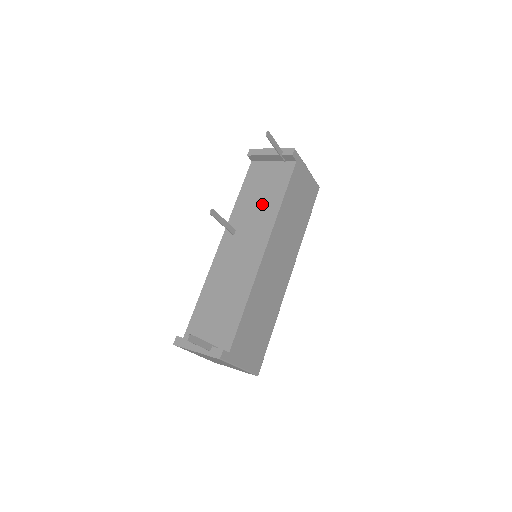
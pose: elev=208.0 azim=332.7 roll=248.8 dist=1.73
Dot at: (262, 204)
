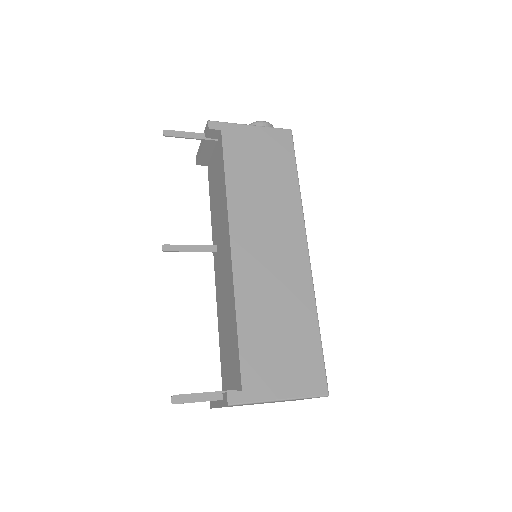
Dot at: (219, 200)
